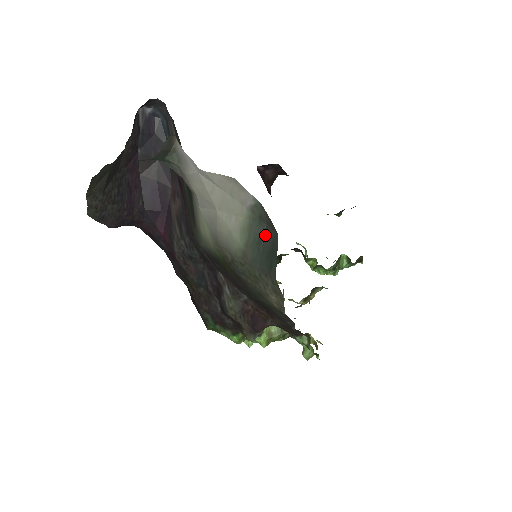
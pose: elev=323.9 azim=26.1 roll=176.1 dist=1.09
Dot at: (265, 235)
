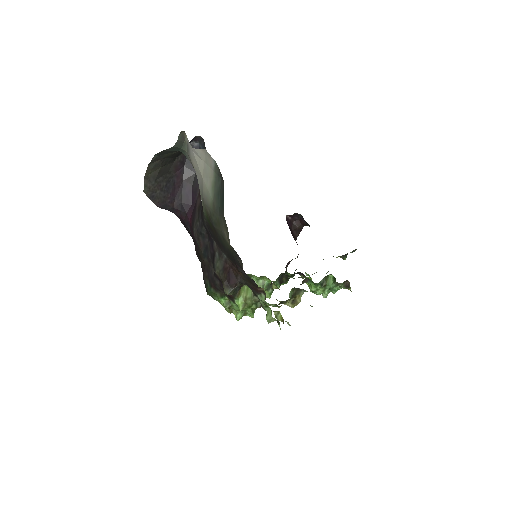
Dot at: (221, 186)
